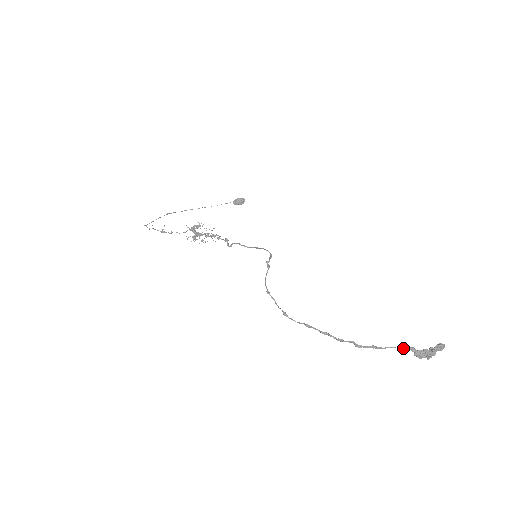
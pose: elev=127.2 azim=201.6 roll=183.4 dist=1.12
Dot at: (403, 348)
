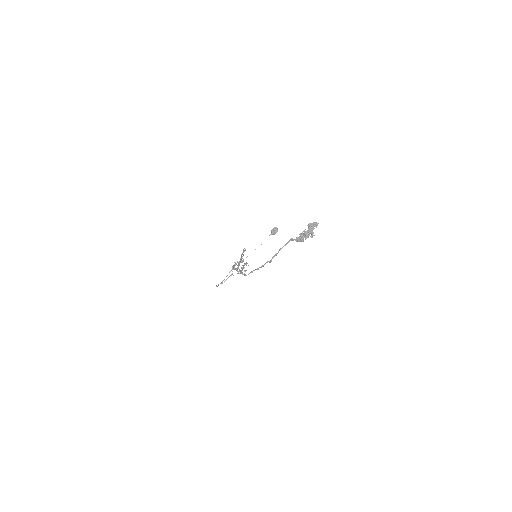
Dot at: (287, 243)
